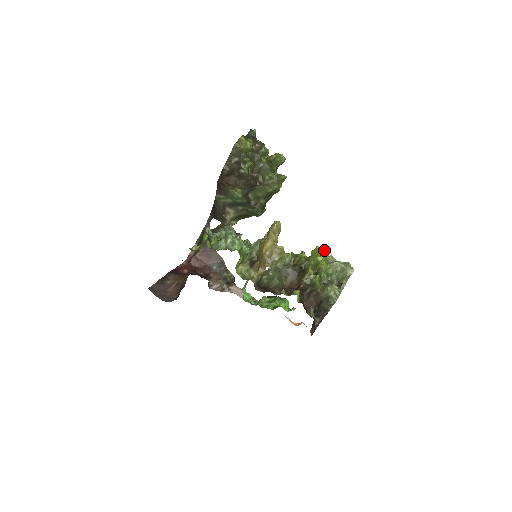
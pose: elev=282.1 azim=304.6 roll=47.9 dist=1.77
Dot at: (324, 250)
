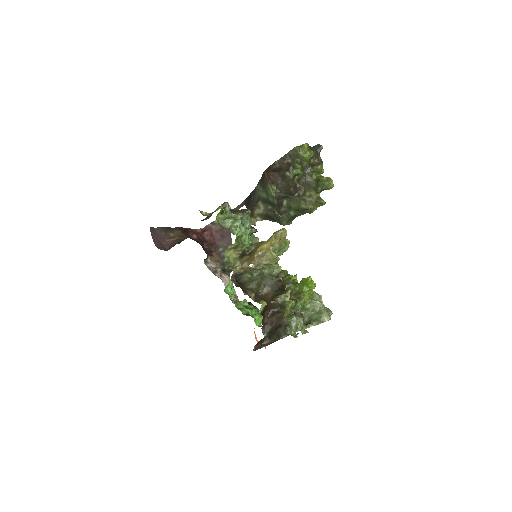
Dot at: (314, 283)
